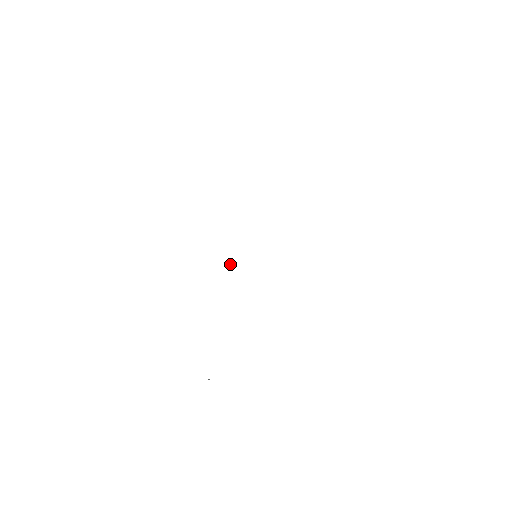
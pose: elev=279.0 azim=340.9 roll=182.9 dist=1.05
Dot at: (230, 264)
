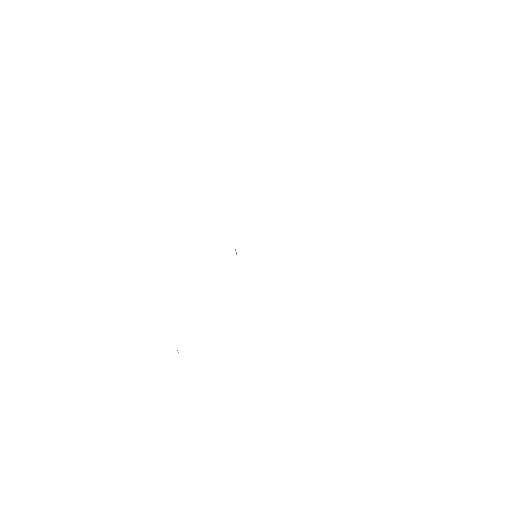
Dot at: (236, 252)
